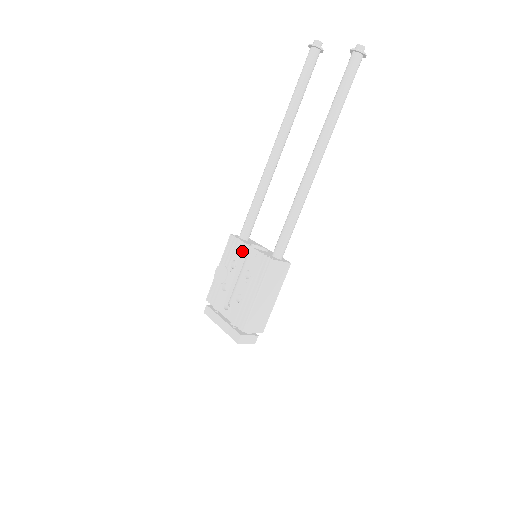
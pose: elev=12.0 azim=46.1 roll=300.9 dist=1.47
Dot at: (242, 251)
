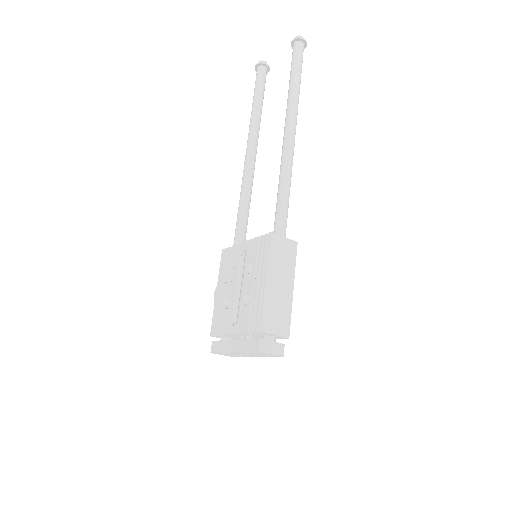
Dot at: (238, 253)
